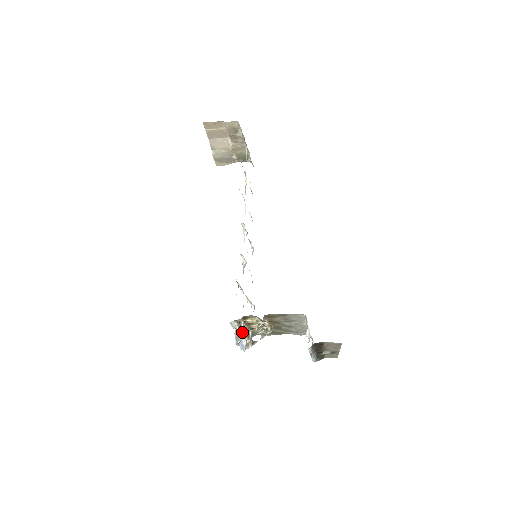
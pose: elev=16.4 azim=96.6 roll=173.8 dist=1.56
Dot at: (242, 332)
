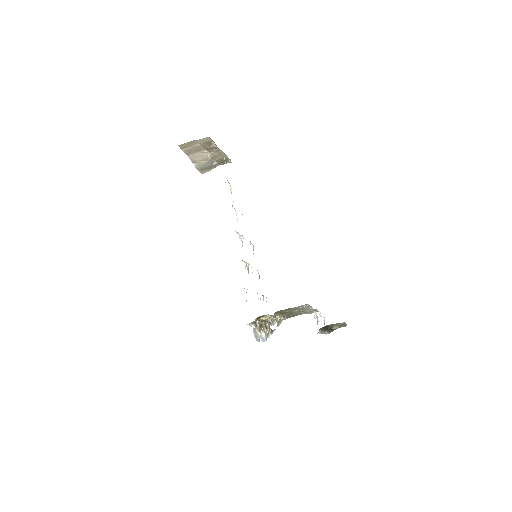
Dot at: (259, 329)
